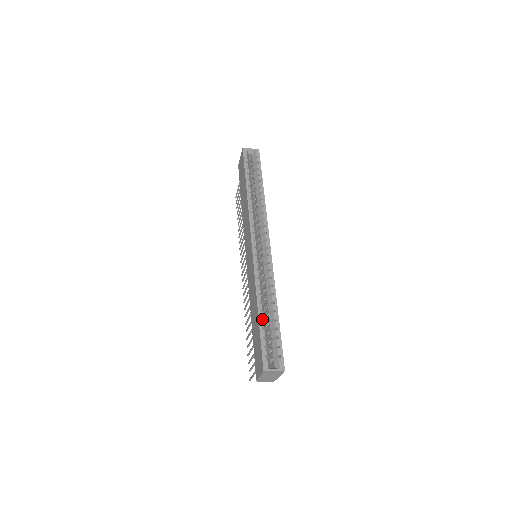
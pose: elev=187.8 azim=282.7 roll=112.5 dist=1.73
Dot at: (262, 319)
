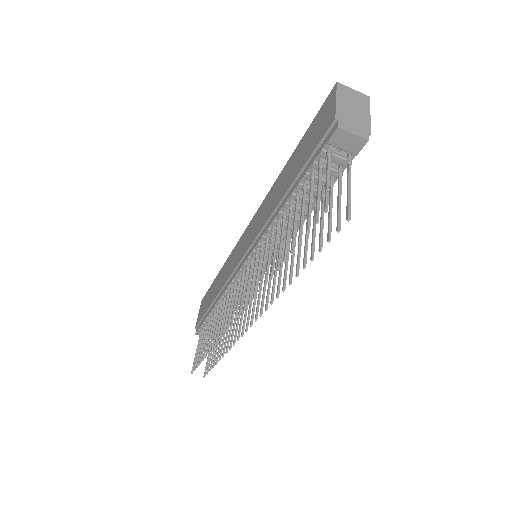
Dot at: occluded
